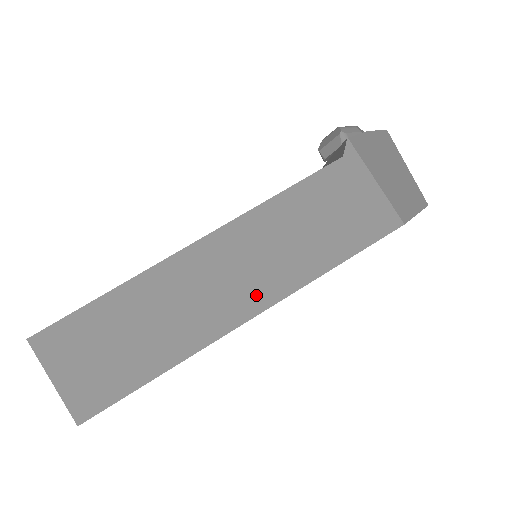
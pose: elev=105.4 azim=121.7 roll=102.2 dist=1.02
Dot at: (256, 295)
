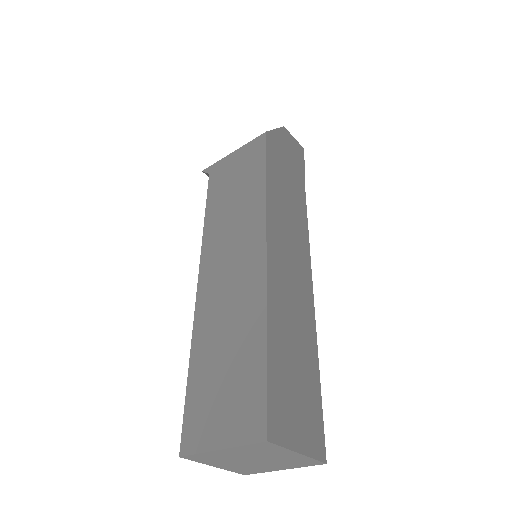
Dot at: (253, 242)
